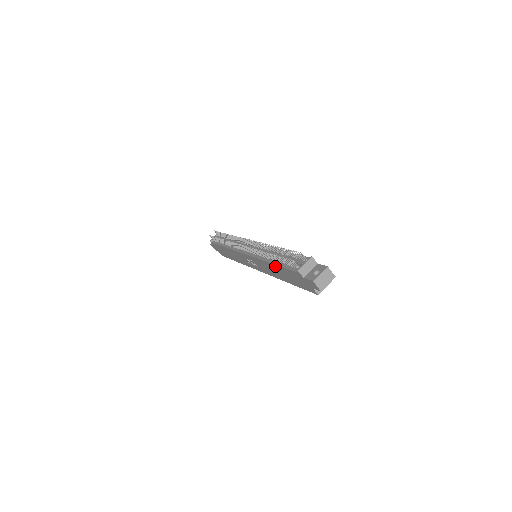
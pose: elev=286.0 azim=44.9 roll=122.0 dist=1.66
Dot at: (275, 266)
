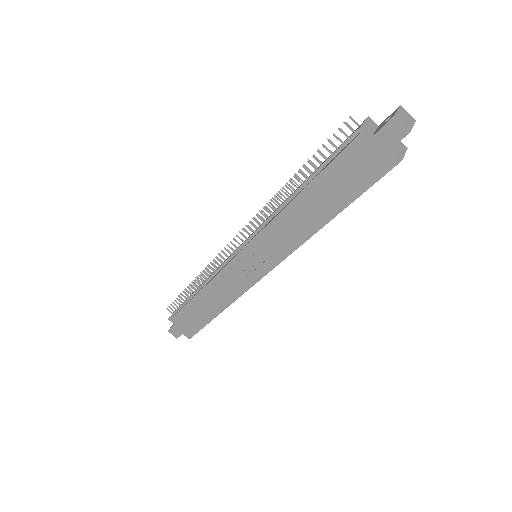
Dot at: (307, 192)
